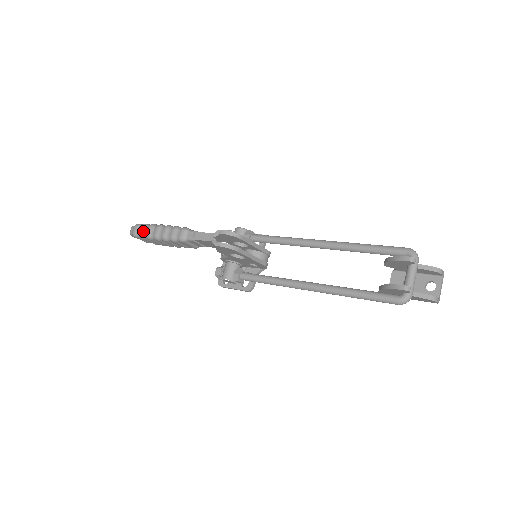
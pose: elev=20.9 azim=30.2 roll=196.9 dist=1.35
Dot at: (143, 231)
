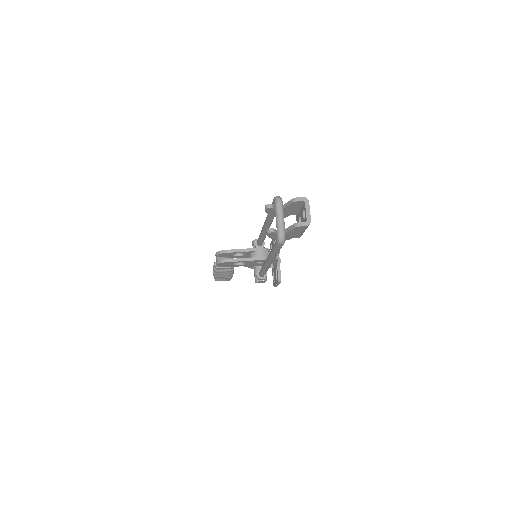
Dot at: occluded
